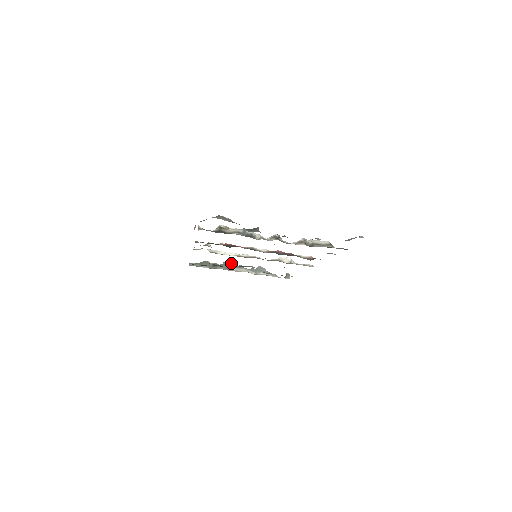
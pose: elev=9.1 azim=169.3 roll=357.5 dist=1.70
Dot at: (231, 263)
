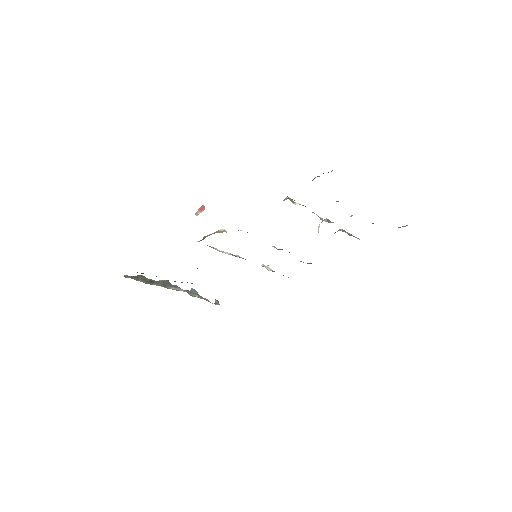
Dot at: occluded
